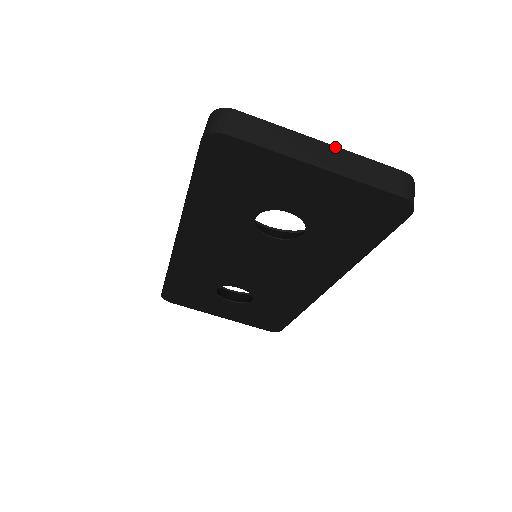
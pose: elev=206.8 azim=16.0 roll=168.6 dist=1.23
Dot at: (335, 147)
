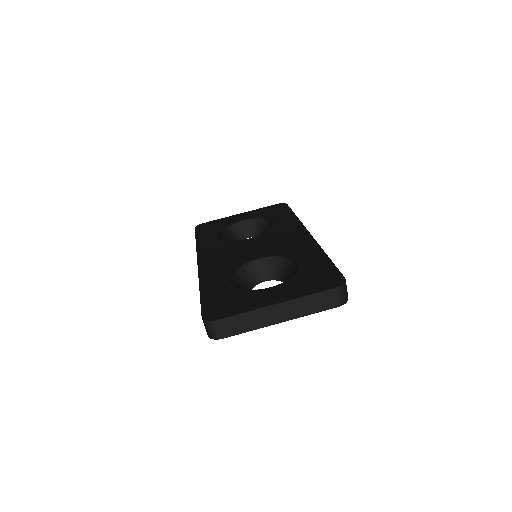
Dot at: (286, 302)
